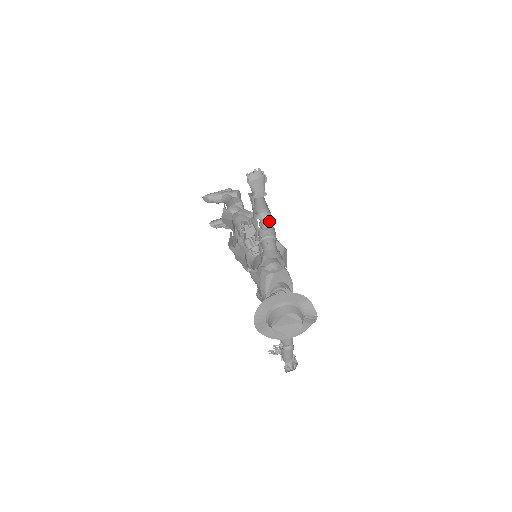
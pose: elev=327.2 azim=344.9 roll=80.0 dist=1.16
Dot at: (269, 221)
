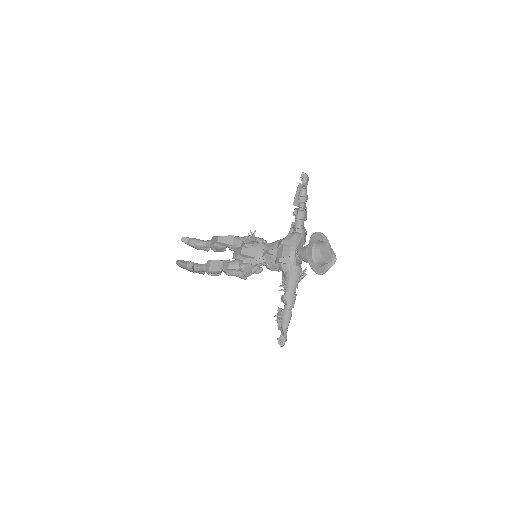
Dot at: (302, 207)
